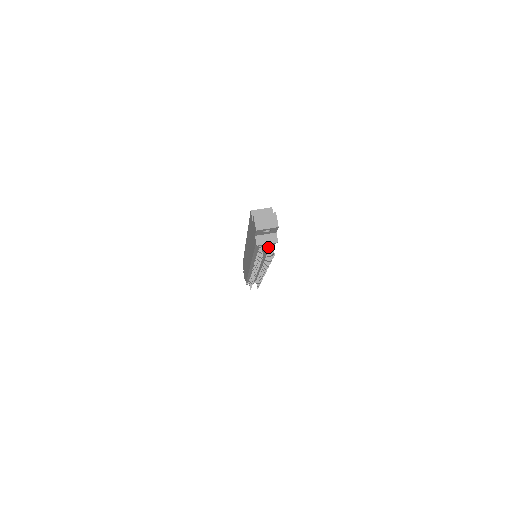
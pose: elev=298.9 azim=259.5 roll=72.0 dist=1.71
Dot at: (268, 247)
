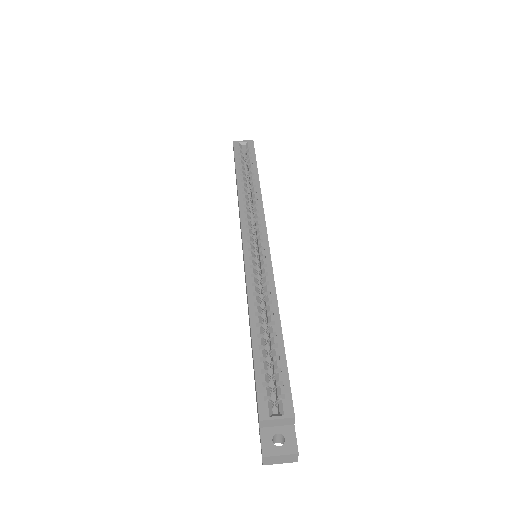
Dot at: occluded
